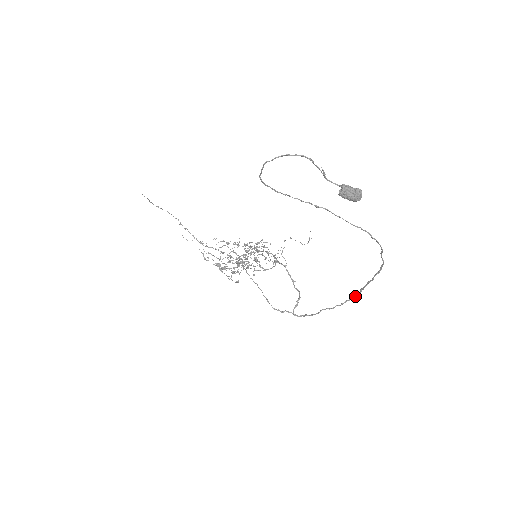
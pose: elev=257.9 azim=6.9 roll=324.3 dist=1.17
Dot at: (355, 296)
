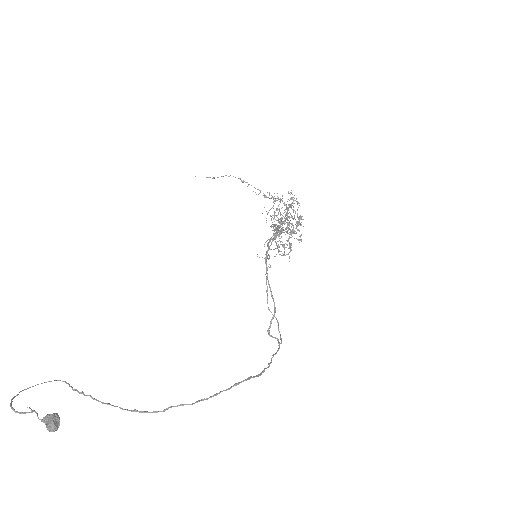
Dot at: (258, 374)
